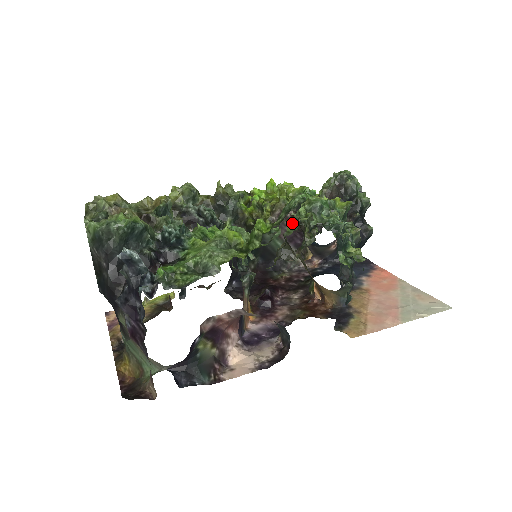
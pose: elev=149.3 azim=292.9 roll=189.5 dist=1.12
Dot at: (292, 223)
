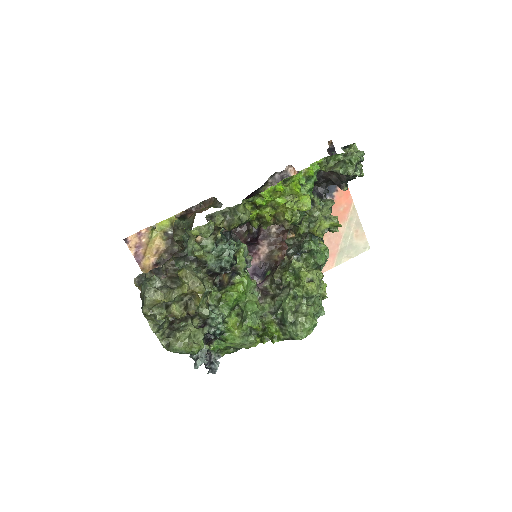
Dot at: (290, 280)
